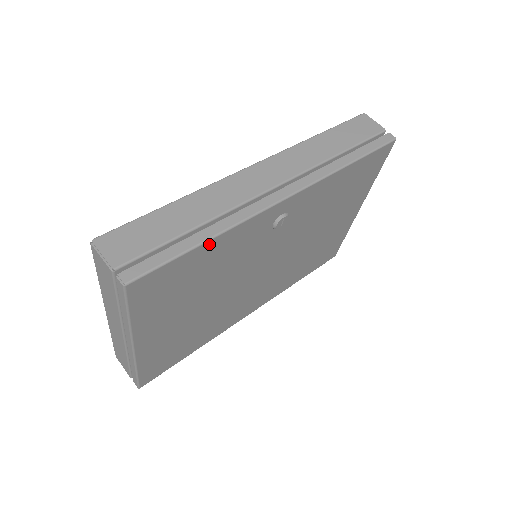
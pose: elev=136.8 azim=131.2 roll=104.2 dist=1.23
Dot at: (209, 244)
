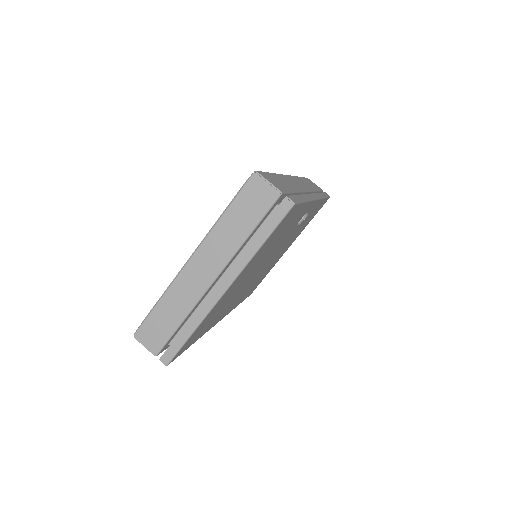
Dot at: (304, 206)
